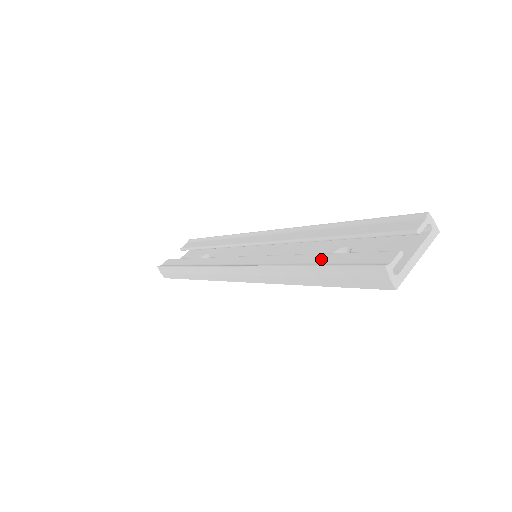
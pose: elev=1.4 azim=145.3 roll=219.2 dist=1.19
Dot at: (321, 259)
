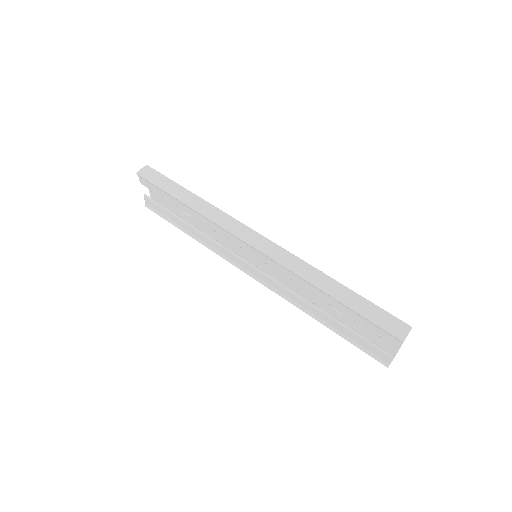
Dot at: (335, 326)
